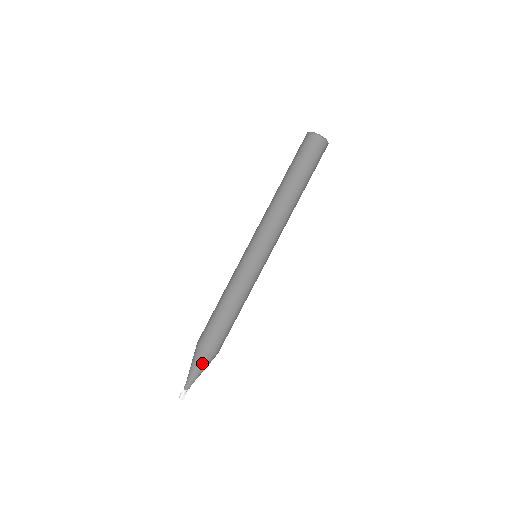
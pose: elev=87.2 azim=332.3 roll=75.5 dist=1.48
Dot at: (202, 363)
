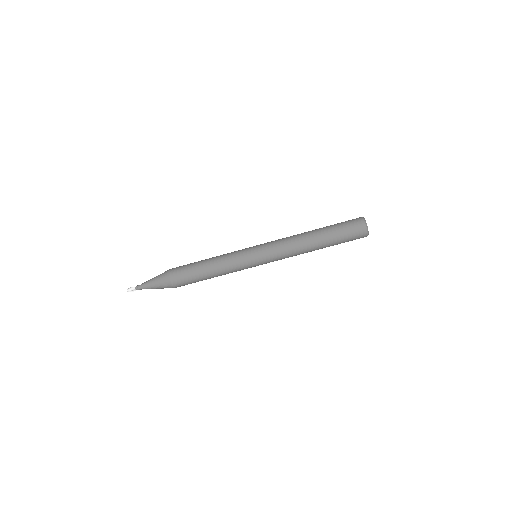
Dot at: (160, 283)
